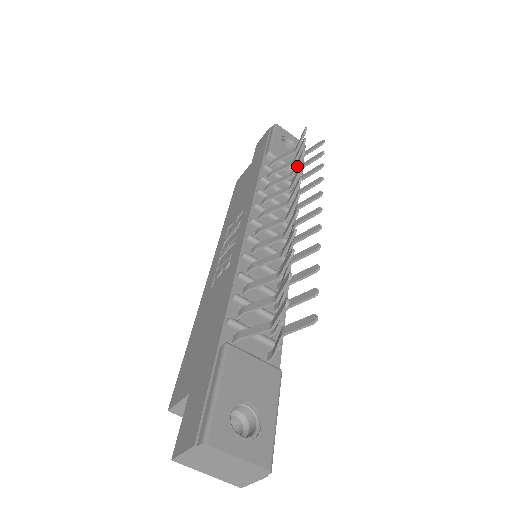
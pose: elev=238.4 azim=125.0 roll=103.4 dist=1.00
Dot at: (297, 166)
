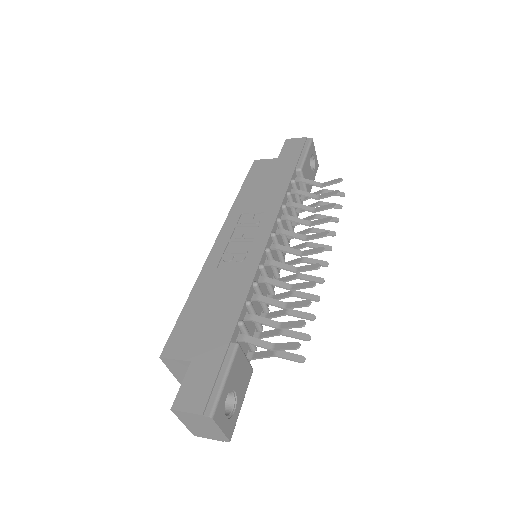
Dot at: (323, 210)
